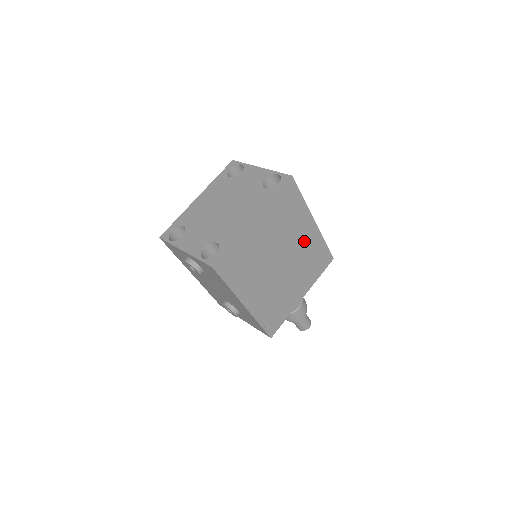
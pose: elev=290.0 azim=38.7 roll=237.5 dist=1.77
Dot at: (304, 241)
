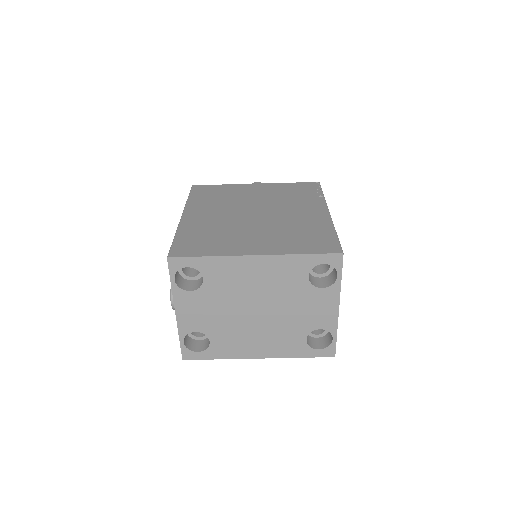
Dot at: occluded
